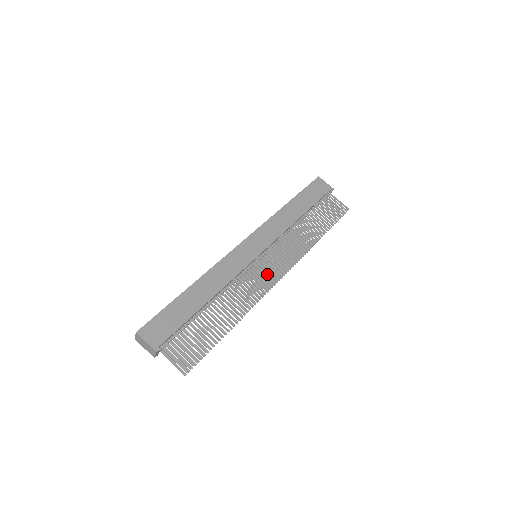
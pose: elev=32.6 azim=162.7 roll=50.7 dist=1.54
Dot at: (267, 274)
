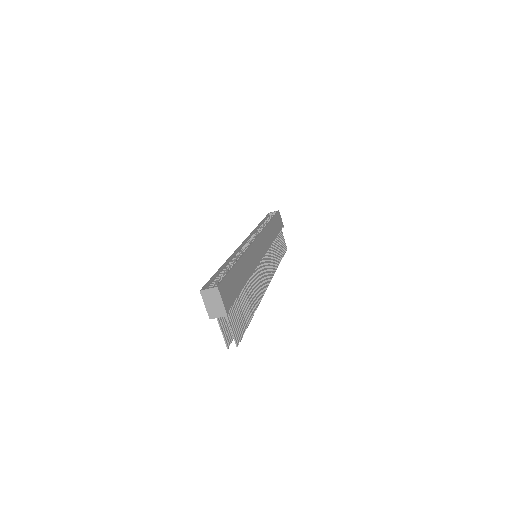
Dot at: occluded
